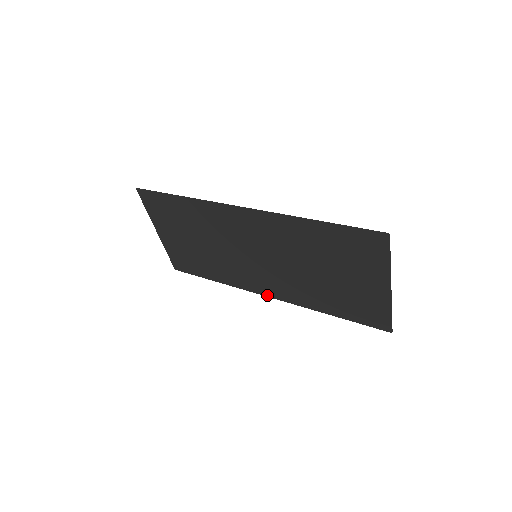
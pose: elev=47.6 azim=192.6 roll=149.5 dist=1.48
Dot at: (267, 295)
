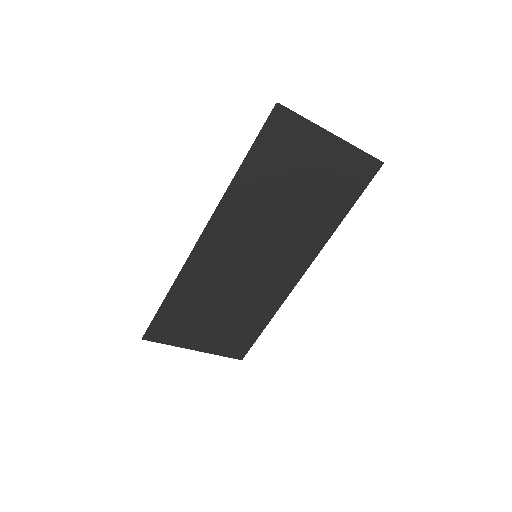
Dot at: (302, 273)
